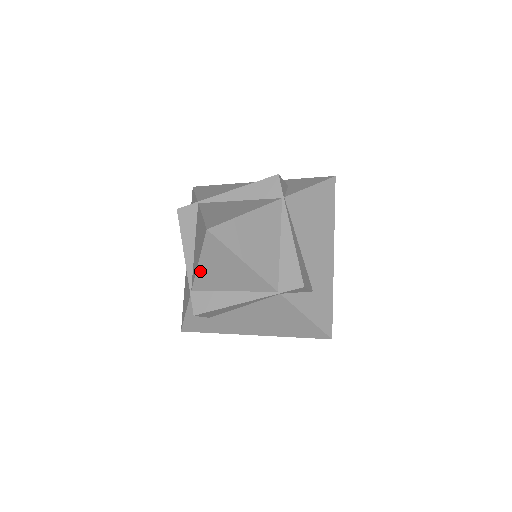
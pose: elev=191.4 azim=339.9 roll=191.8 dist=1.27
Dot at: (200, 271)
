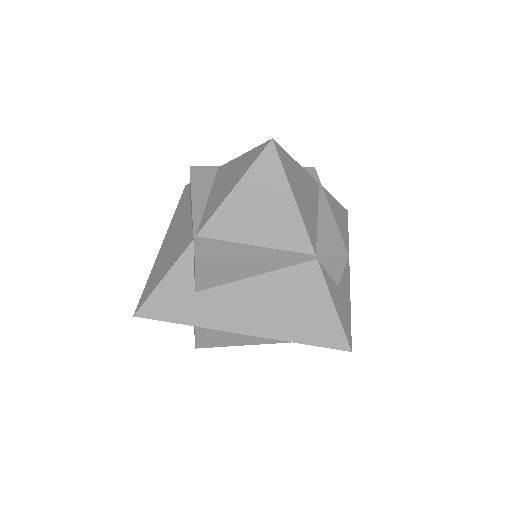
Dot at: (227, 203)
